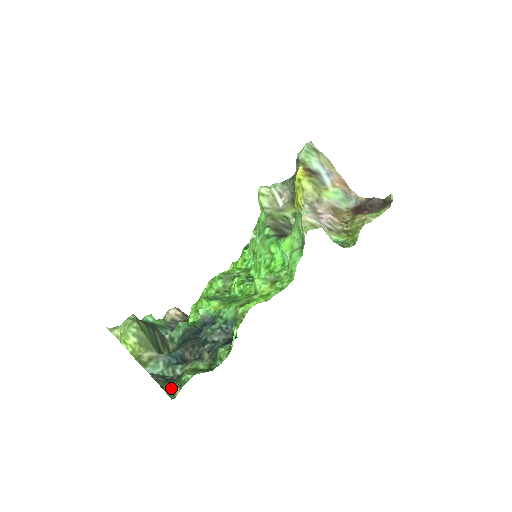
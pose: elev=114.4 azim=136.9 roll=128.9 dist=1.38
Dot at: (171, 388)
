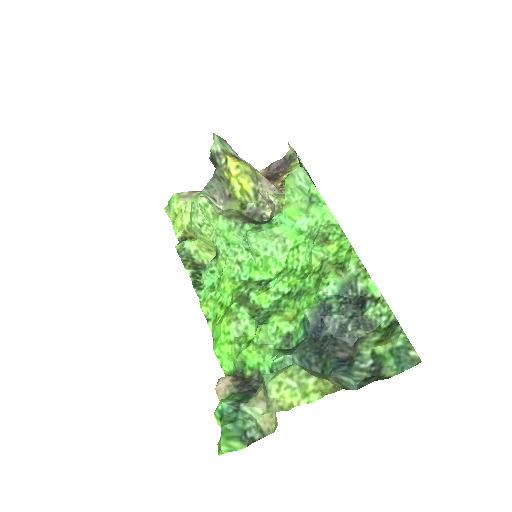
Dot at: (402, 362)
